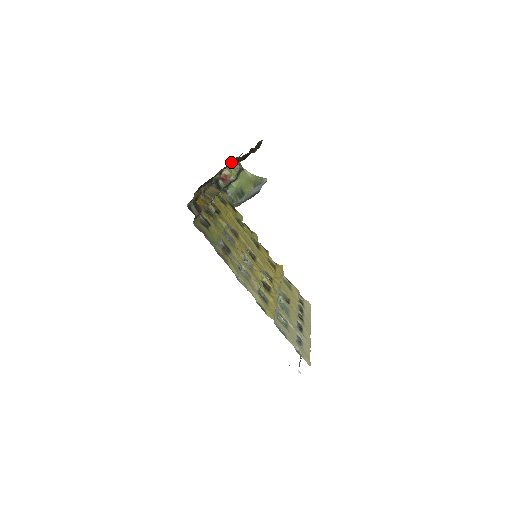
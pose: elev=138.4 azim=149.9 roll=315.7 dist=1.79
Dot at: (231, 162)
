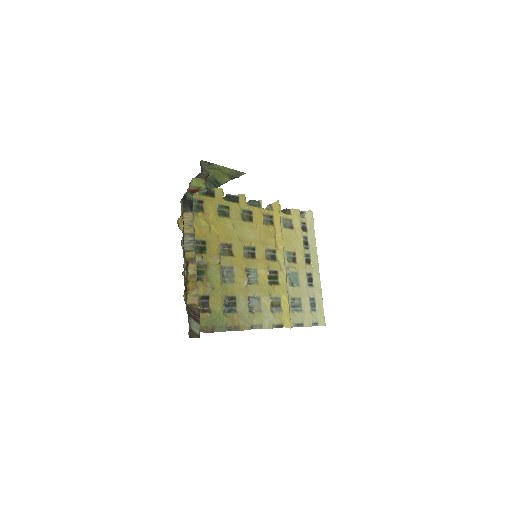
Dot at: occluded
